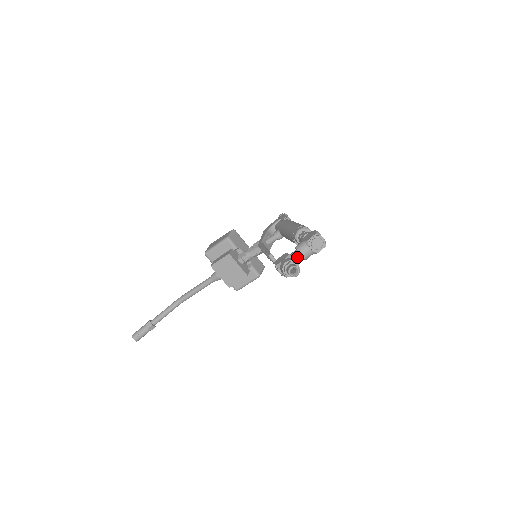
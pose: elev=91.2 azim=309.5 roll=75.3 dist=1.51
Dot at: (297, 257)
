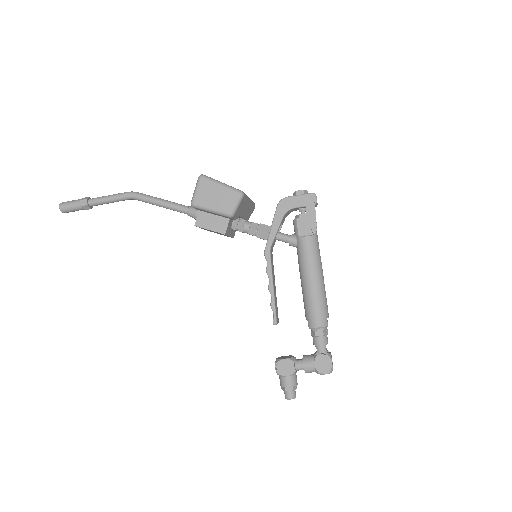
Dot at: (300, 369)
